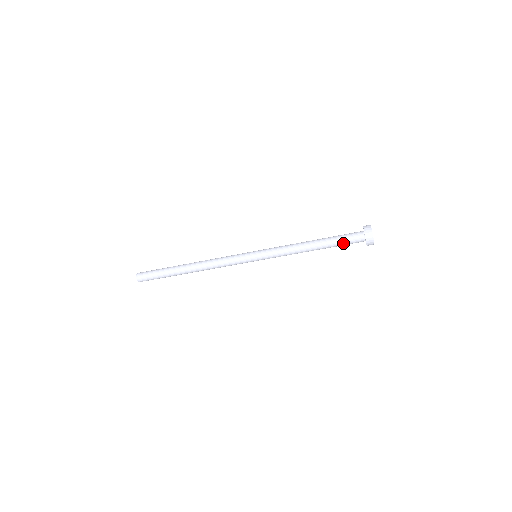
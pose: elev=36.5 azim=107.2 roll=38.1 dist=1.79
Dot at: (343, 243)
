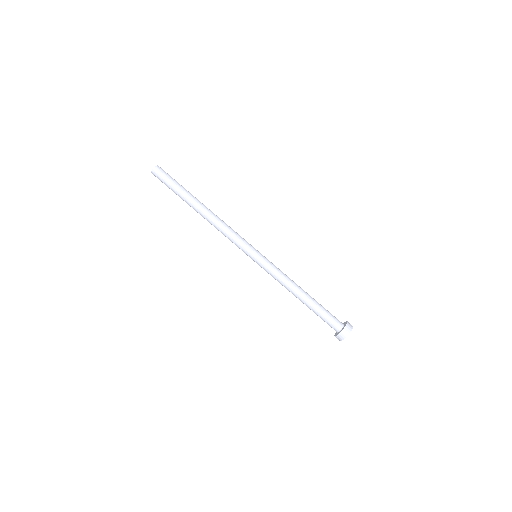
Dot at: (327, 312)
